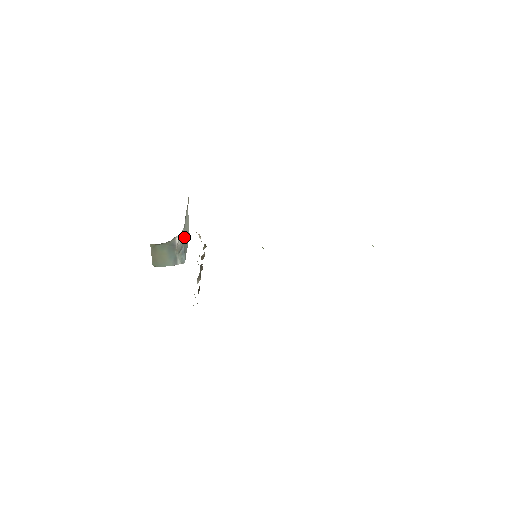
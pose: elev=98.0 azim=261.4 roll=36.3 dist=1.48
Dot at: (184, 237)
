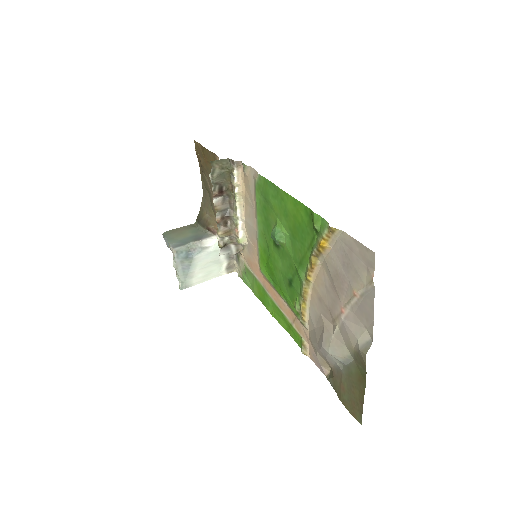
Dot at: (202, 258)
